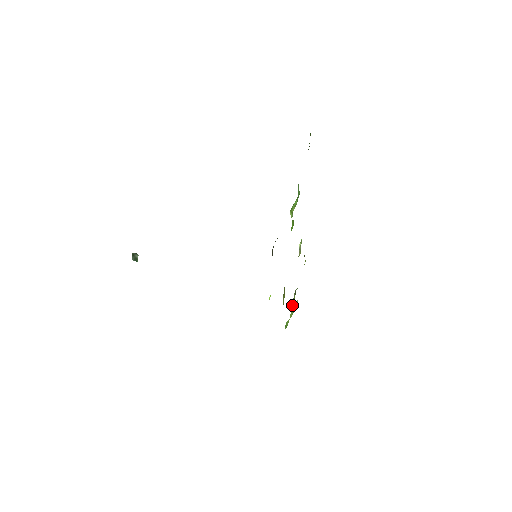
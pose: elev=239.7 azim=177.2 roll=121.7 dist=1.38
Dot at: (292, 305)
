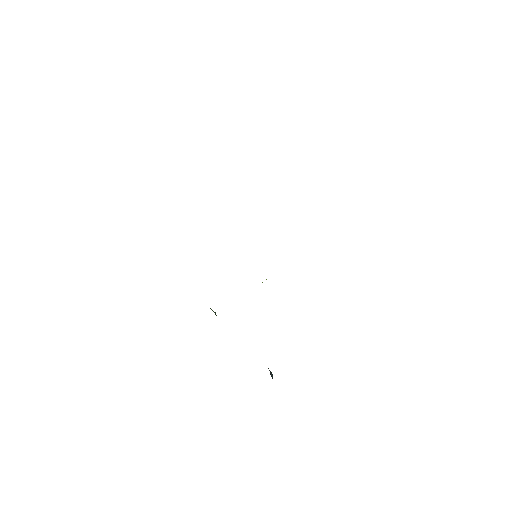
Dot at: occluded
